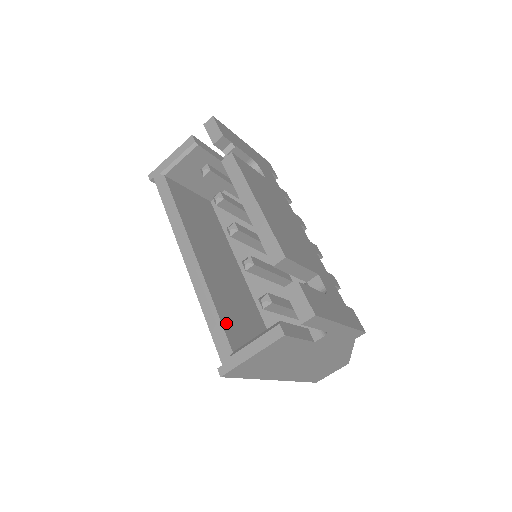
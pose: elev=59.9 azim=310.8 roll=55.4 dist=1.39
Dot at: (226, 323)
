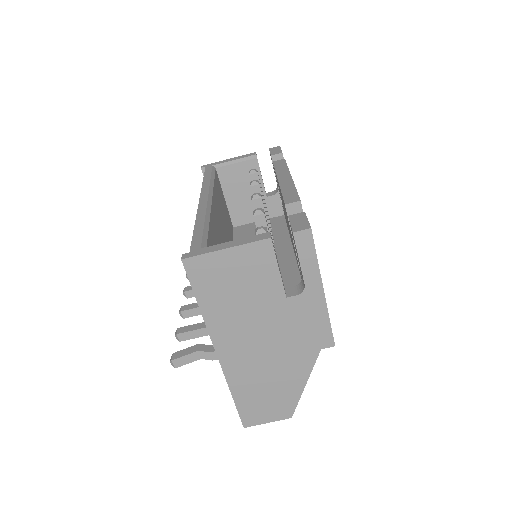
Dot at: (211, 241)
